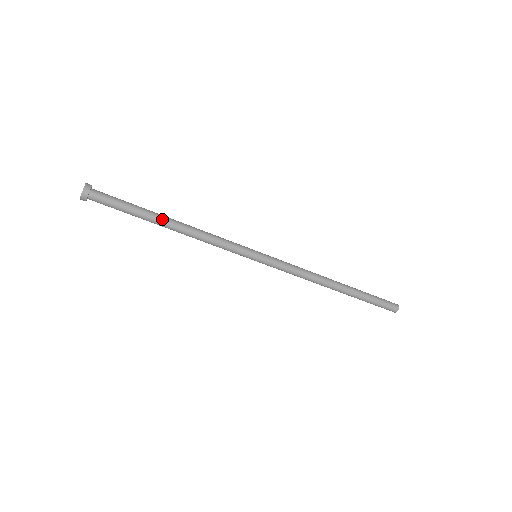
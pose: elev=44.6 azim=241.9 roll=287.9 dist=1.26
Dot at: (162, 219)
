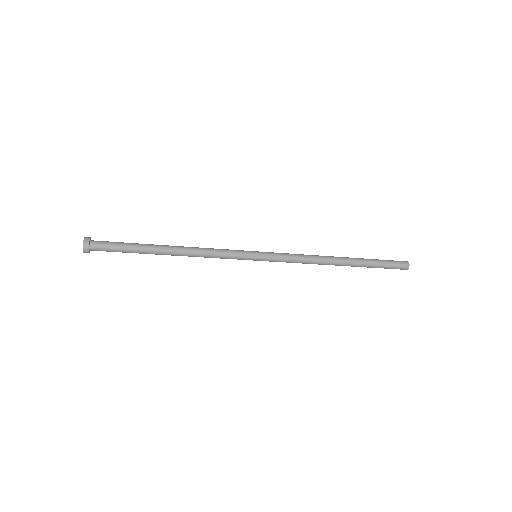
Dot at: (160, 248)
